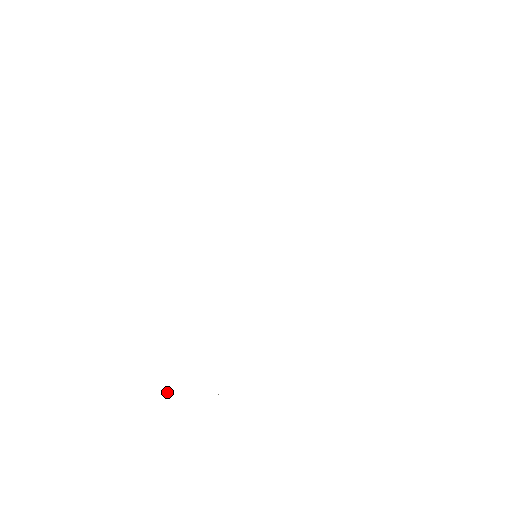
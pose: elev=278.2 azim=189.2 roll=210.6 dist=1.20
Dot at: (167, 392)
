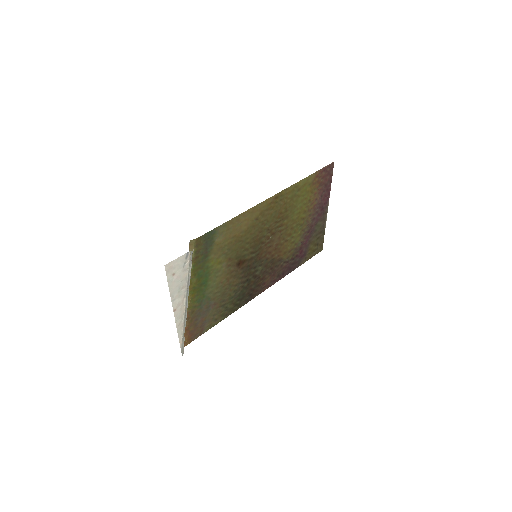
Dot at: (182, 355)
